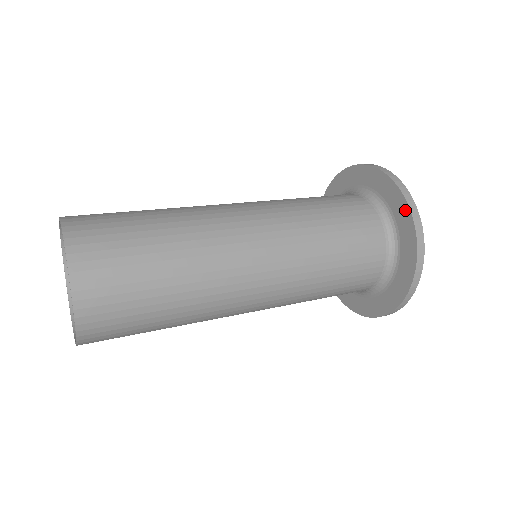
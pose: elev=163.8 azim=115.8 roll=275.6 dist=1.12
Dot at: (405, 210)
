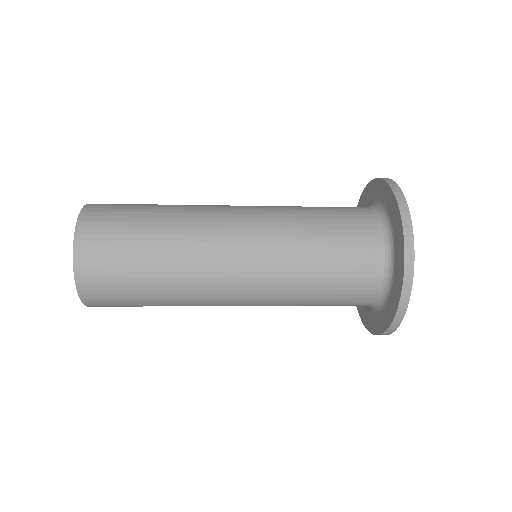
Dot at: (378, 183)
